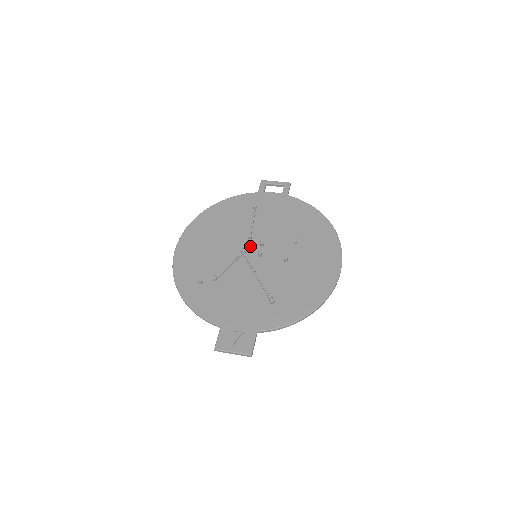
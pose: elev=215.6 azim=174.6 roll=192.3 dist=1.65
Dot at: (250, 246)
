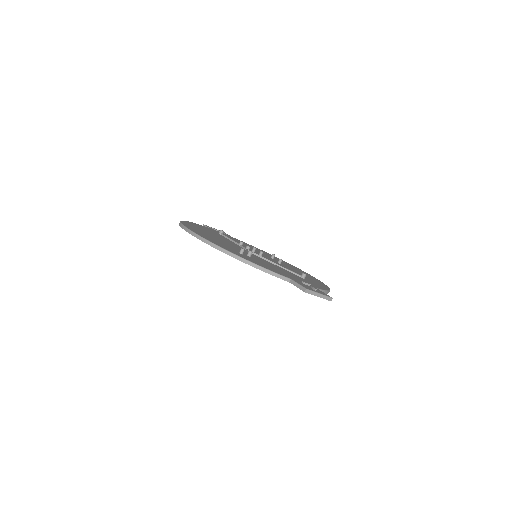
Dot at: occluded
